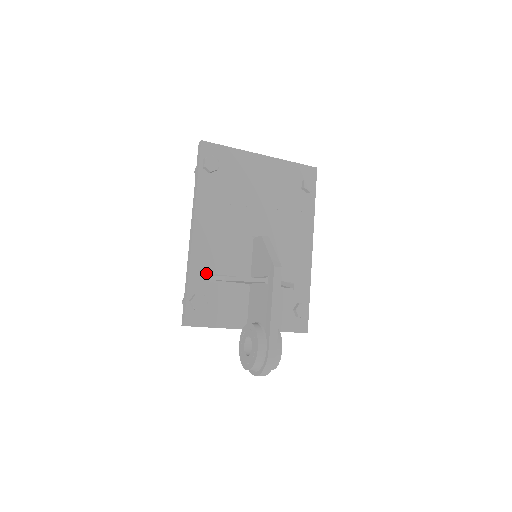
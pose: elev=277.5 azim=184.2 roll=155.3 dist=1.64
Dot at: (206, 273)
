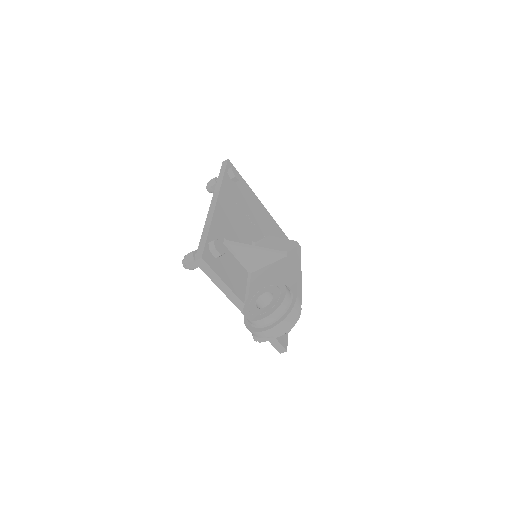
Dot at: (222, 236)
